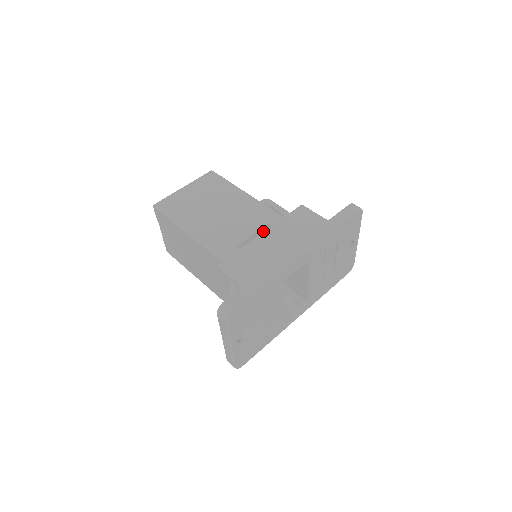
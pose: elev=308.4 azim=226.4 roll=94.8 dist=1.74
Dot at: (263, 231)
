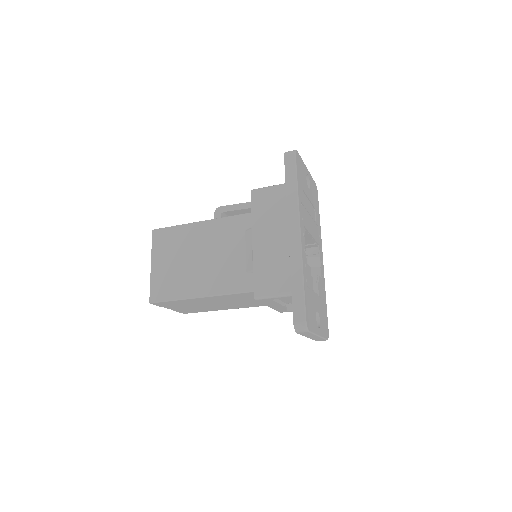
Dot at: (251, 241)
